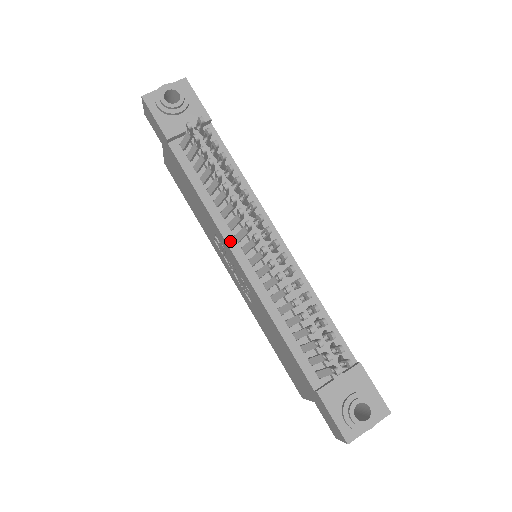
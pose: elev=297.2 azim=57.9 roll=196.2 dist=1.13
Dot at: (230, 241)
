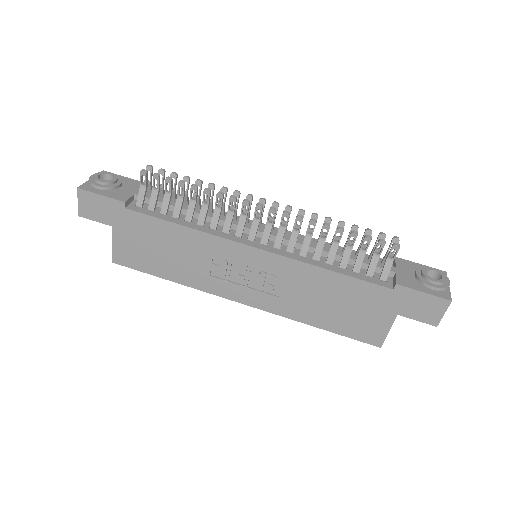
Dot at: (235, 239)
